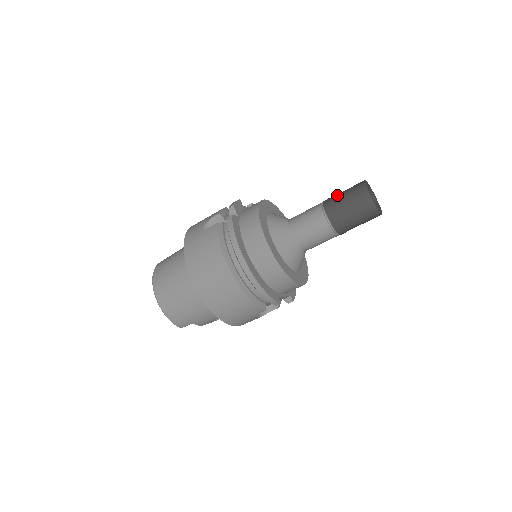
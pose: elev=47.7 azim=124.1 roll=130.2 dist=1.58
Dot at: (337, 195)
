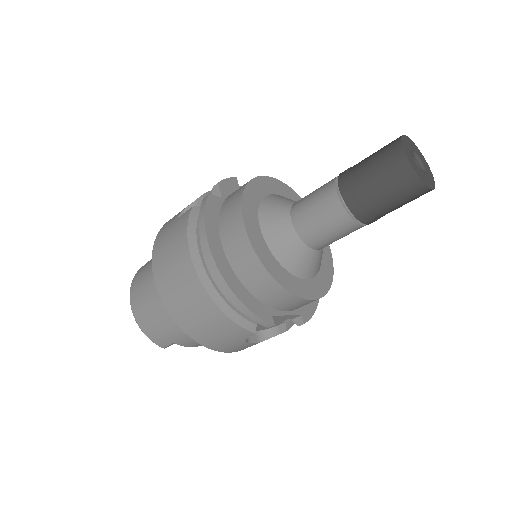
Dot at: occluded
